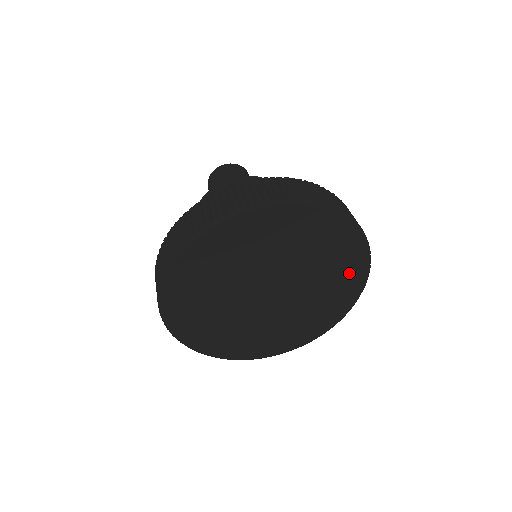
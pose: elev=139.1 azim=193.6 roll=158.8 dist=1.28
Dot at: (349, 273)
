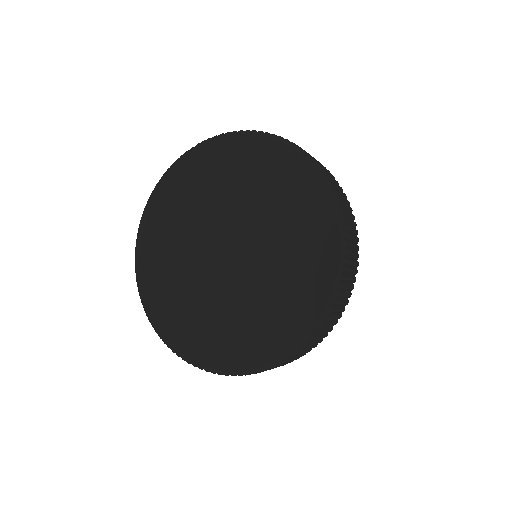
Dot at: (301, 299)
